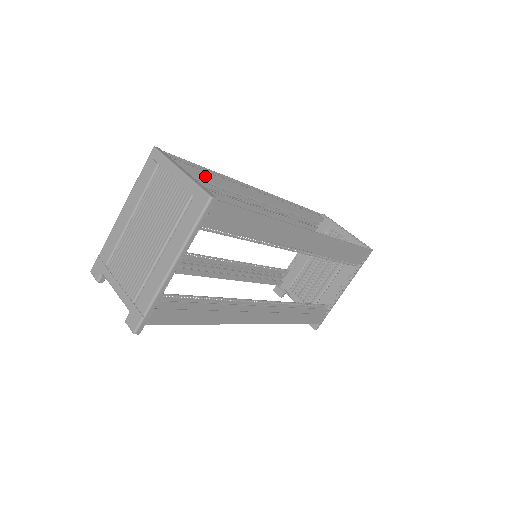
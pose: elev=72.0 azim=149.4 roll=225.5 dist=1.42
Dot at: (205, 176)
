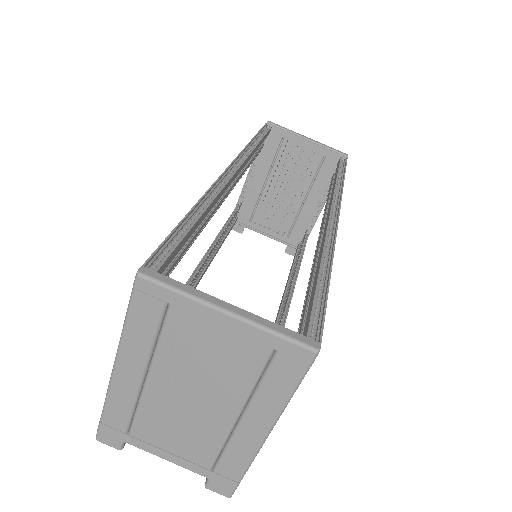
Dot at: (192, 229)
